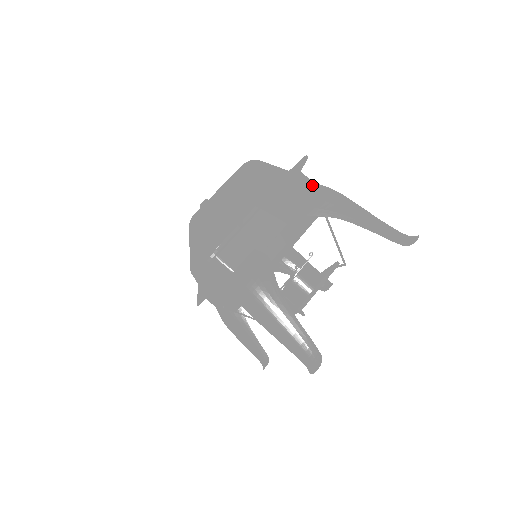
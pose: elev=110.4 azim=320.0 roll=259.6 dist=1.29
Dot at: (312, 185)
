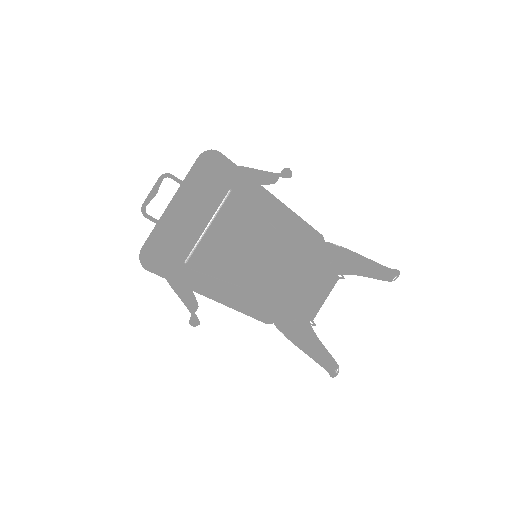
Dot at: (218, 170)
